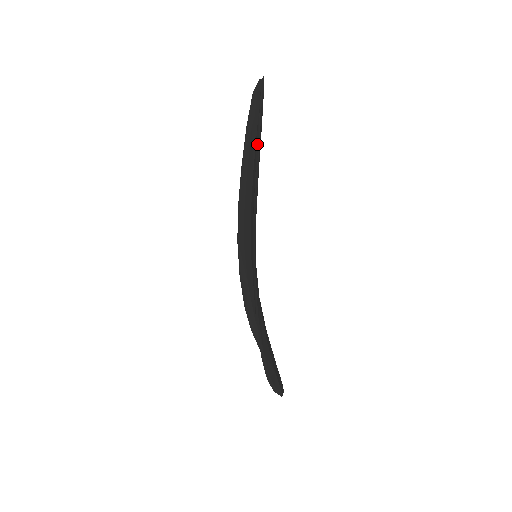
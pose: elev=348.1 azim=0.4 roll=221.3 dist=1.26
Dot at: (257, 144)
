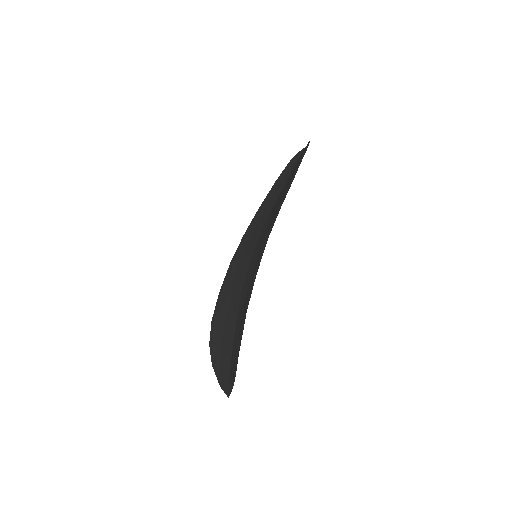
Dot at: (299, 162)
